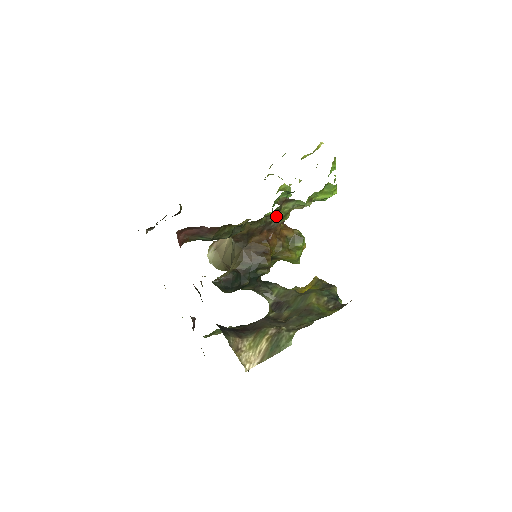
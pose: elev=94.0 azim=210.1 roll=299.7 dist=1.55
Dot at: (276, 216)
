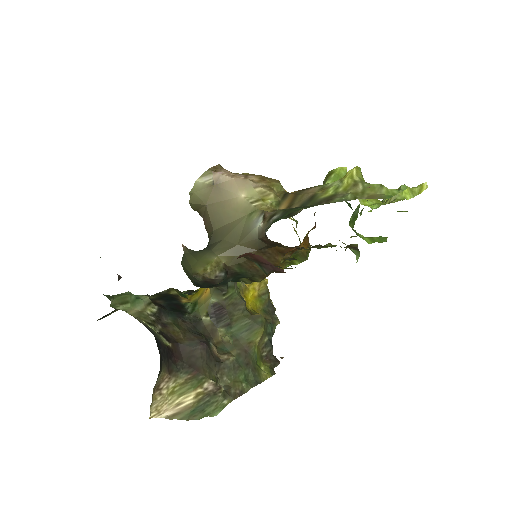
Dot at: (324, 245)
